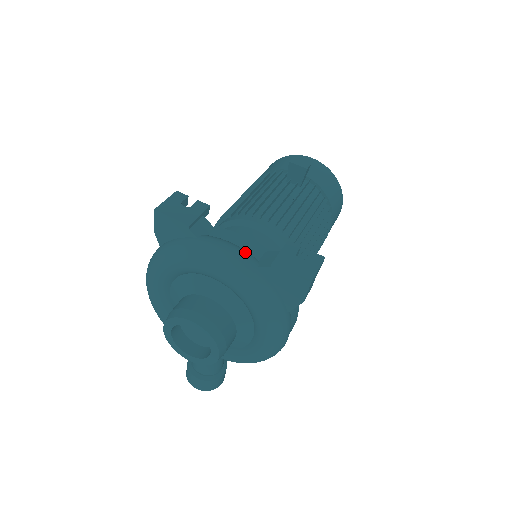
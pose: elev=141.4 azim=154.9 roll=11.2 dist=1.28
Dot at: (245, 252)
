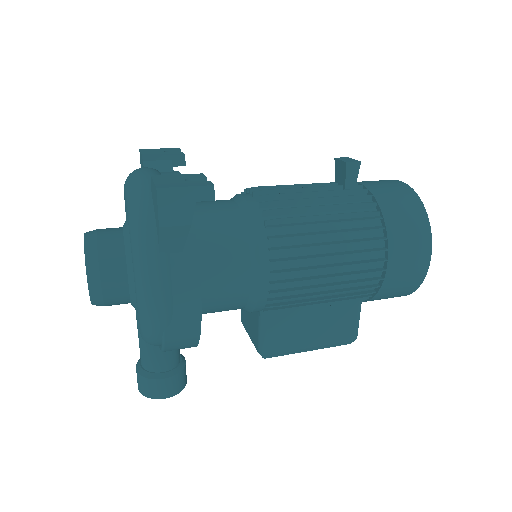
Dot at: occluded
